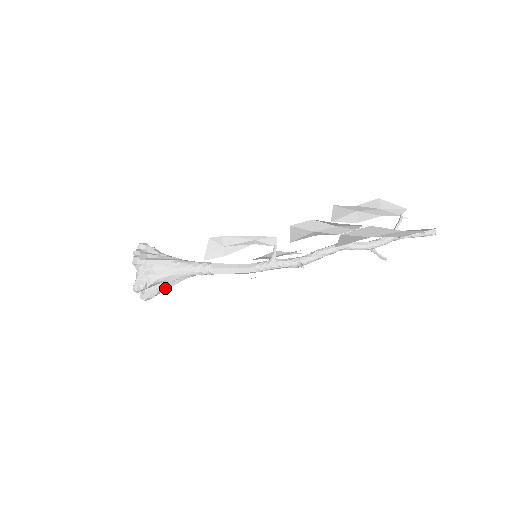
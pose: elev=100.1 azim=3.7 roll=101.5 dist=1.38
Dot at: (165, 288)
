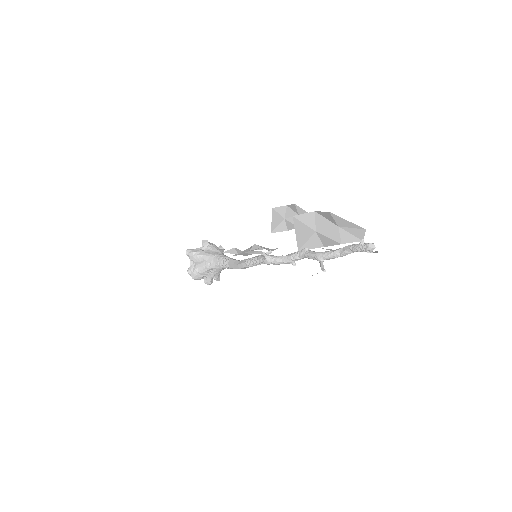
Dot at: (202, 268)
